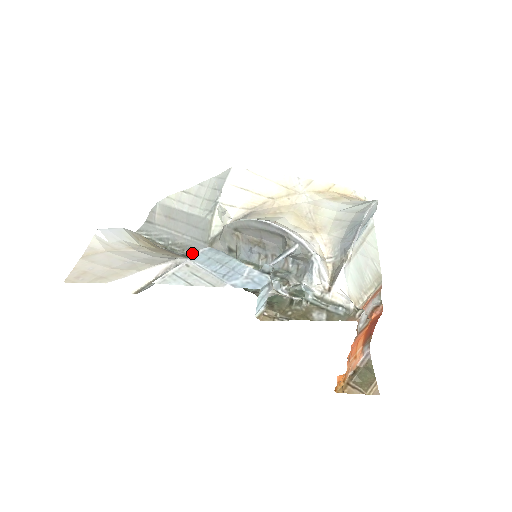
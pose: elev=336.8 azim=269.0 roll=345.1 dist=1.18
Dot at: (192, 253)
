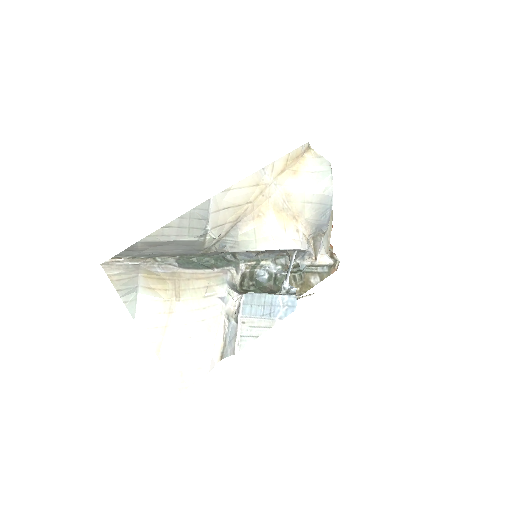
Dot at: (184, 256)
